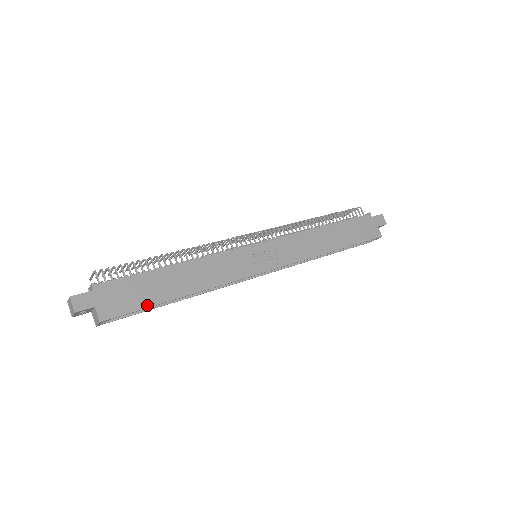
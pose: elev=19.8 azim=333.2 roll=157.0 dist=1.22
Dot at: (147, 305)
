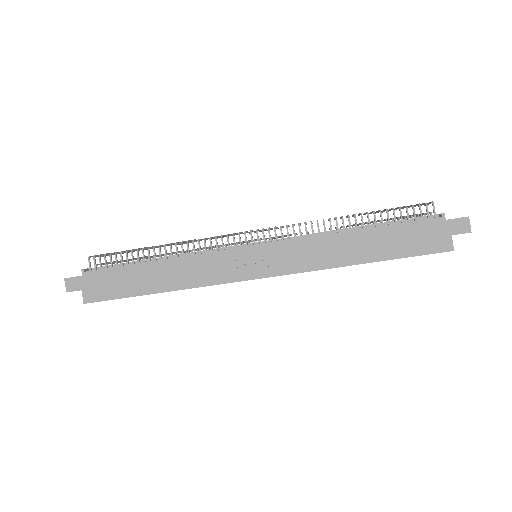
Dot at: (123, 296)
